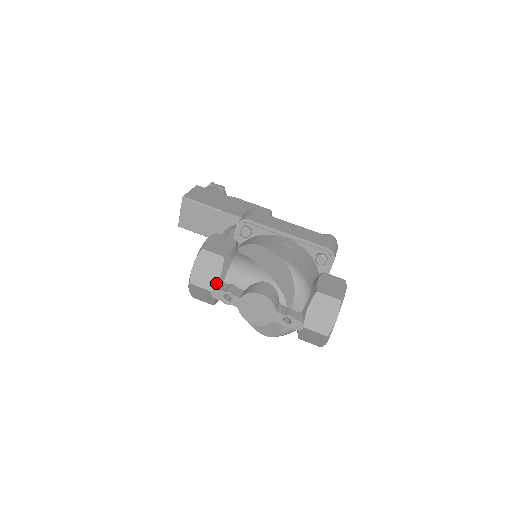
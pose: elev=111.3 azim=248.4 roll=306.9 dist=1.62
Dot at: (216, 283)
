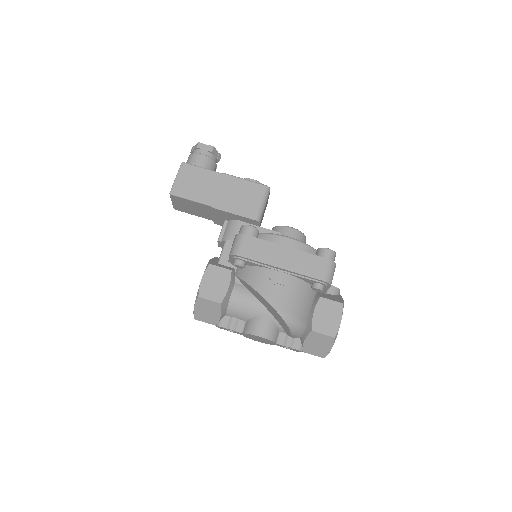
Dot at: (218, 321)
